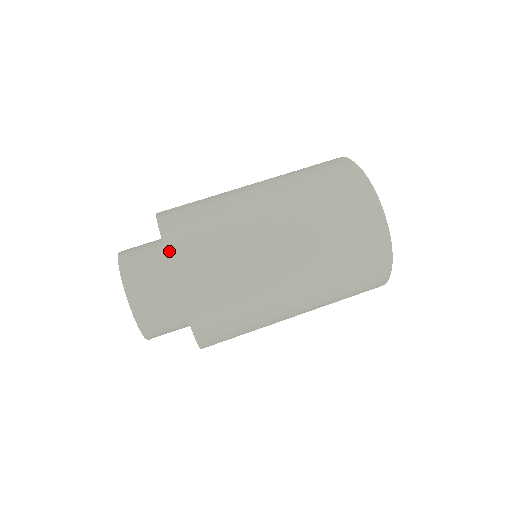
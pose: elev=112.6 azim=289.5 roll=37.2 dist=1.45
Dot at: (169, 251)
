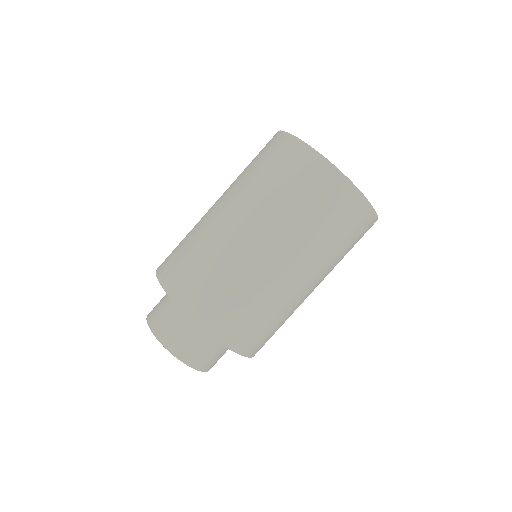
Dot at: (243, 353)
